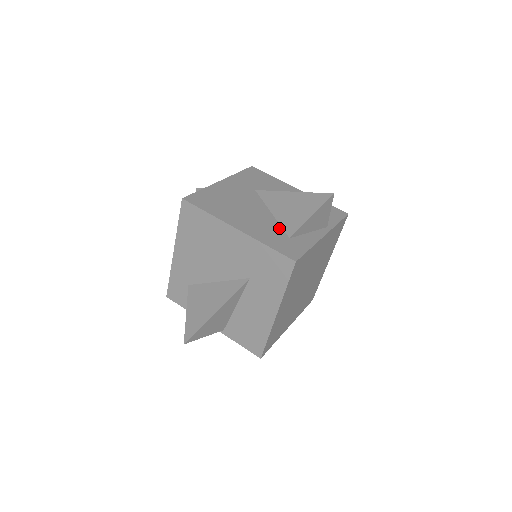
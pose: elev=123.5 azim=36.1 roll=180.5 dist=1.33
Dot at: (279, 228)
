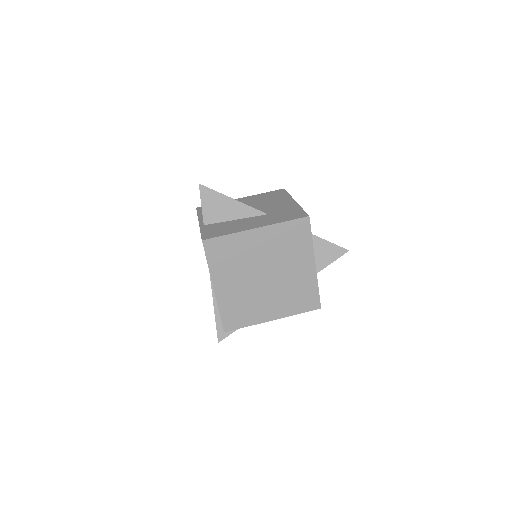
Dot at: occluded
